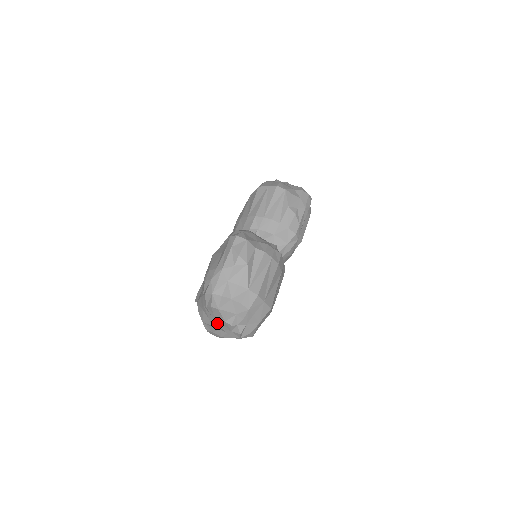
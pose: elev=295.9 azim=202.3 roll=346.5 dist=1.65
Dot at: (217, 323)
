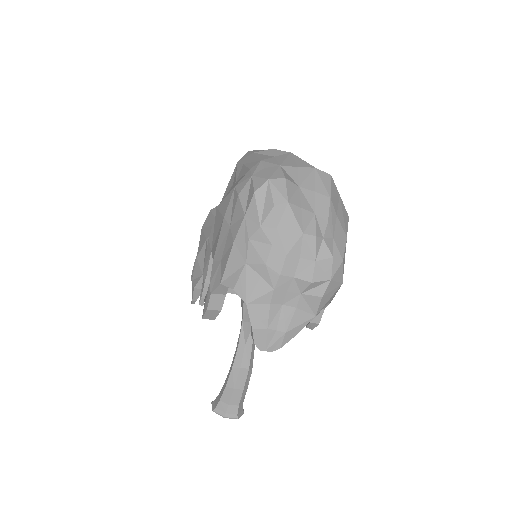
Dot at: (286, 257)
